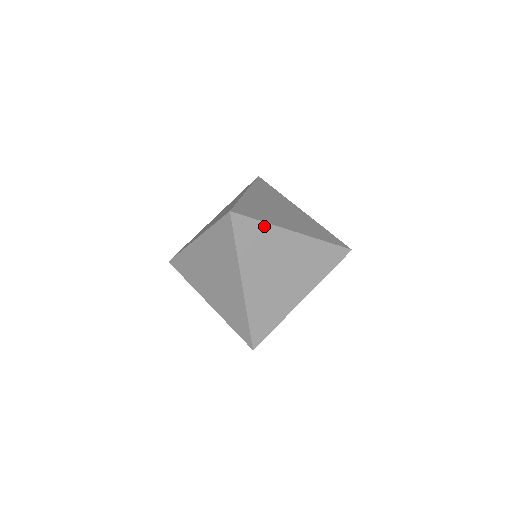
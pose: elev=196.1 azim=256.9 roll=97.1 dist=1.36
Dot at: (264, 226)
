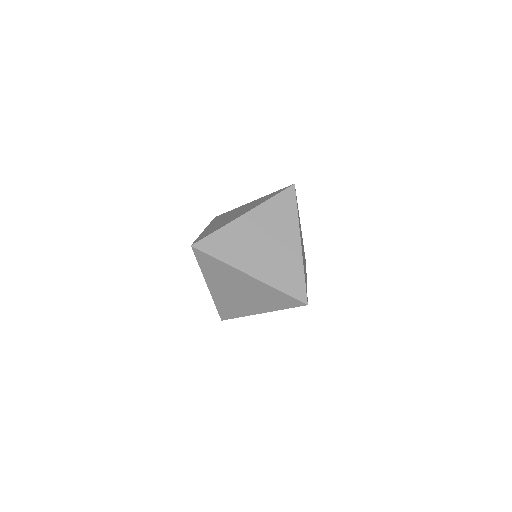
Dot at: (221, 263)
